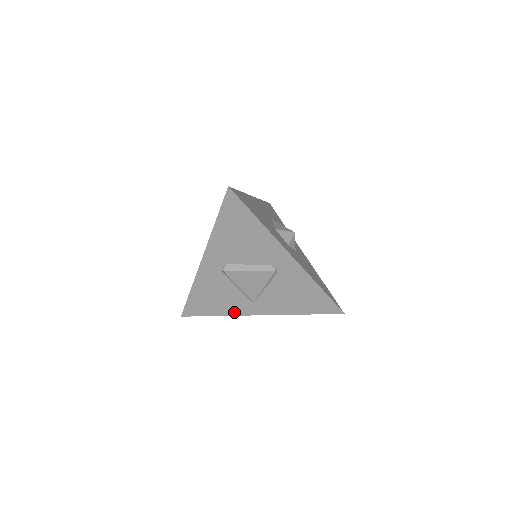
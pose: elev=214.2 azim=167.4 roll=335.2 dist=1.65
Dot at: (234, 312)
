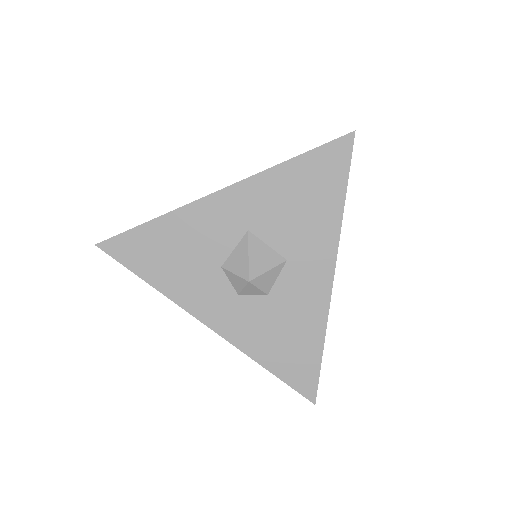
Dot at: occluded
